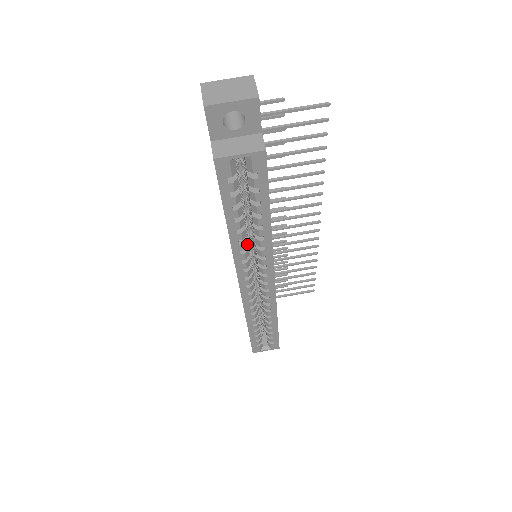
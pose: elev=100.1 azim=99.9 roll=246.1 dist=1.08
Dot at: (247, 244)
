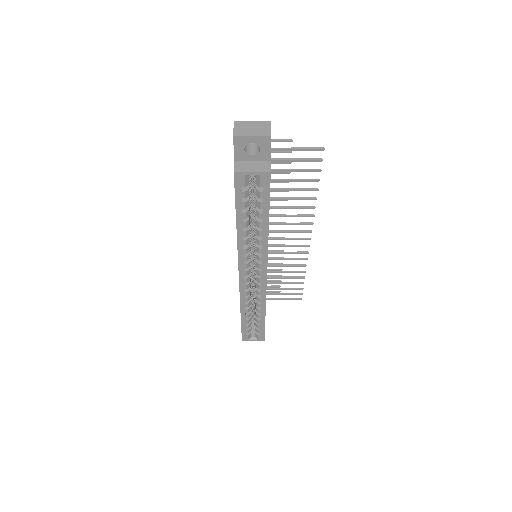
Dot at: (249, 241)
